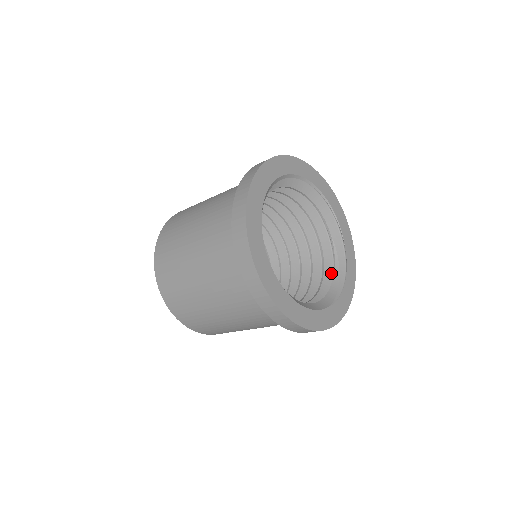
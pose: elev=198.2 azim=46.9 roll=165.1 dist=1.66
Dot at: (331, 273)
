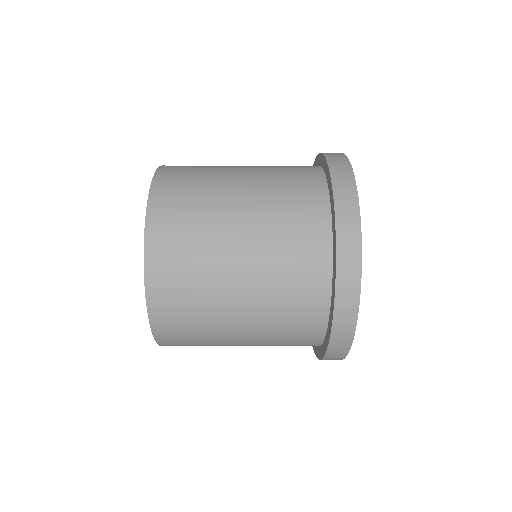
Dot at: occluded
